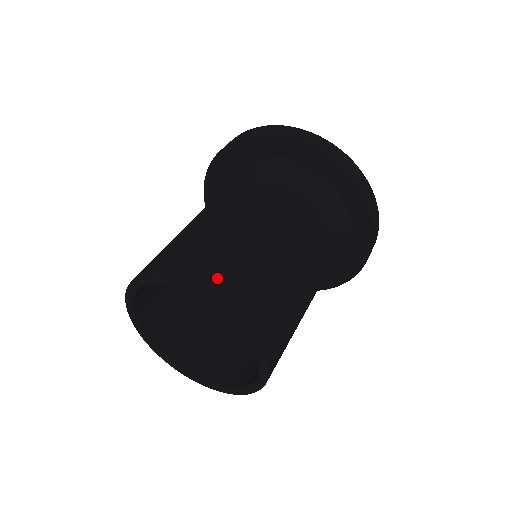
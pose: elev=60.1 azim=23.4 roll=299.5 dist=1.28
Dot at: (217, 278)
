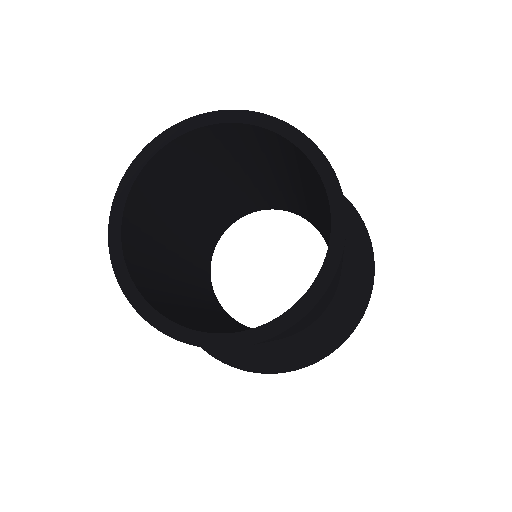
Dot at: occluded
